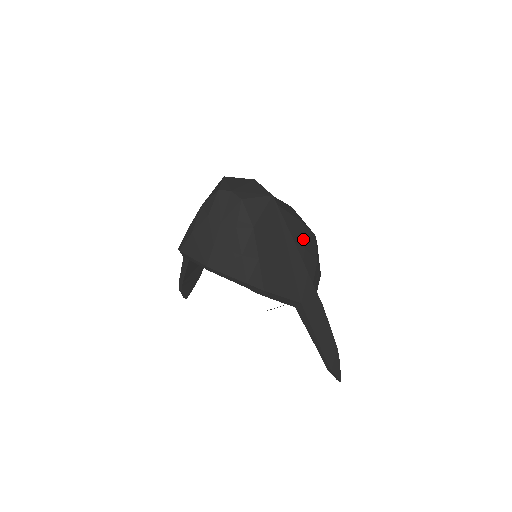
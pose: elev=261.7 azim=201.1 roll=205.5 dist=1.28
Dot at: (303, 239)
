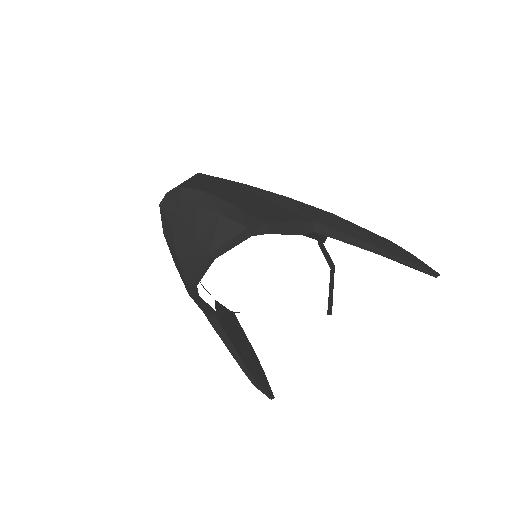
Dot at: occluded
